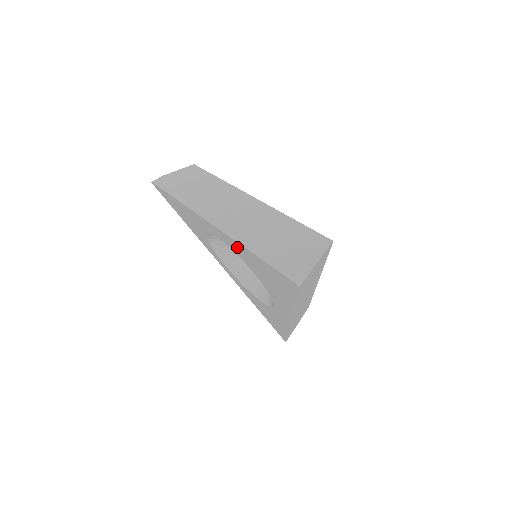
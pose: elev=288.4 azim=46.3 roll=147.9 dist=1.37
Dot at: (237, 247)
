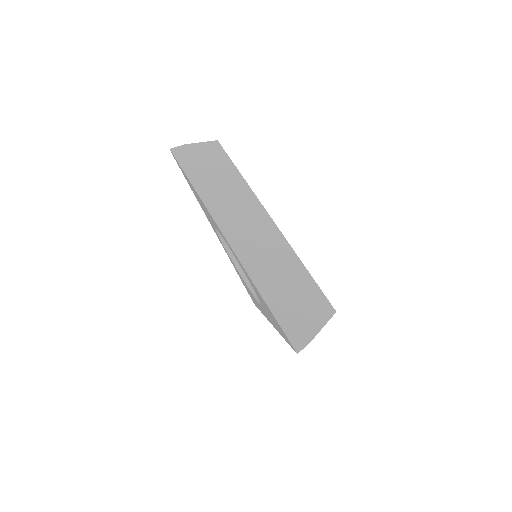
Dot at: (248, 276)
